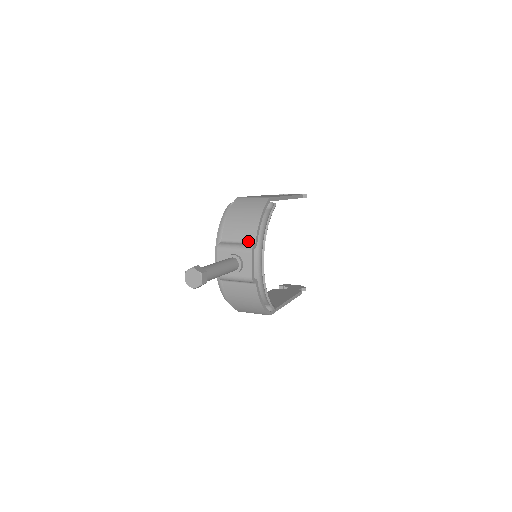
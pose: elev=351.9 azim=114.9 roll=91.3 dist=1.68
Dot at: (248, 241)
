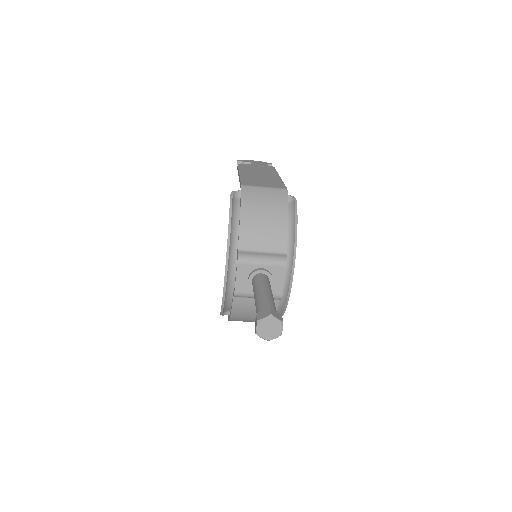
Dot at: (276, 250)
